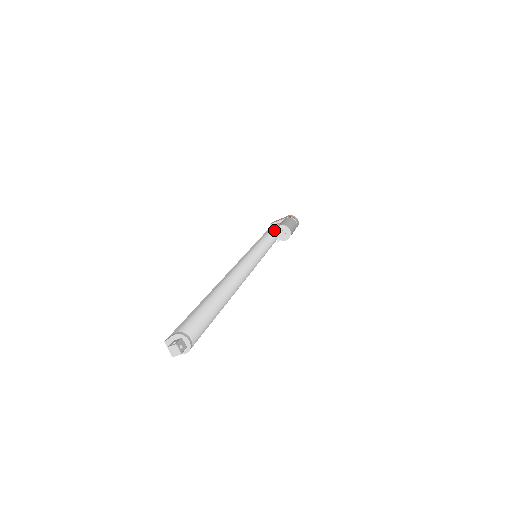
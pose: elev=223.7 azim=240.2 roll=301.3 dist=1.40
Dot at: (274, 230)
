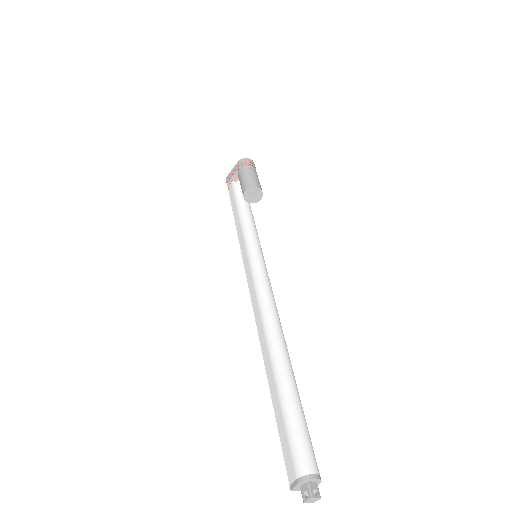
Dot at: (240, 195)
